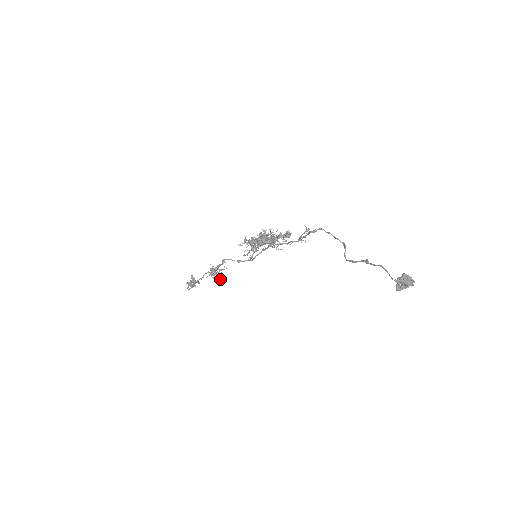
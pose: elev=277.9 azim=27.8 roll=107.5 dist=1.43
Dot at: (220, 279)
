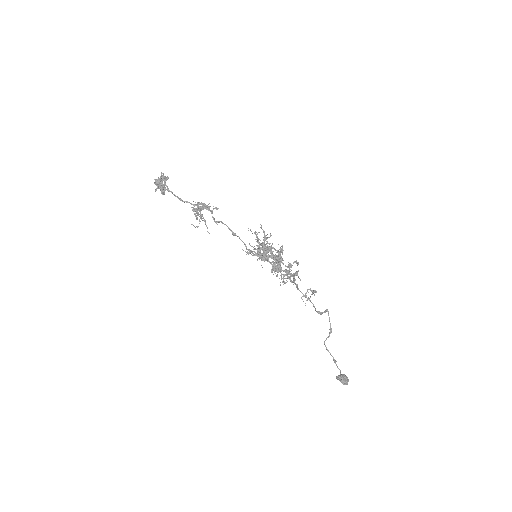
Dot at: (203, 220)
